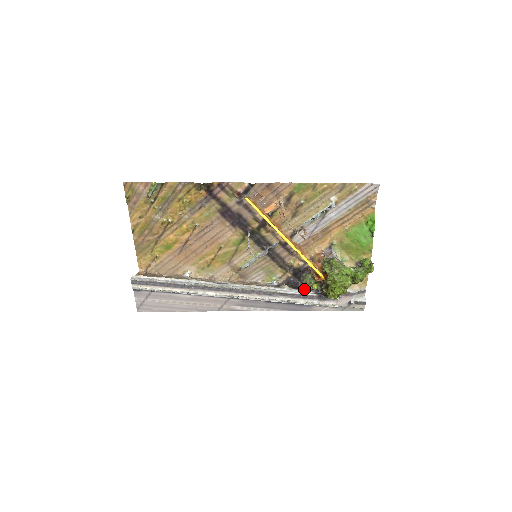
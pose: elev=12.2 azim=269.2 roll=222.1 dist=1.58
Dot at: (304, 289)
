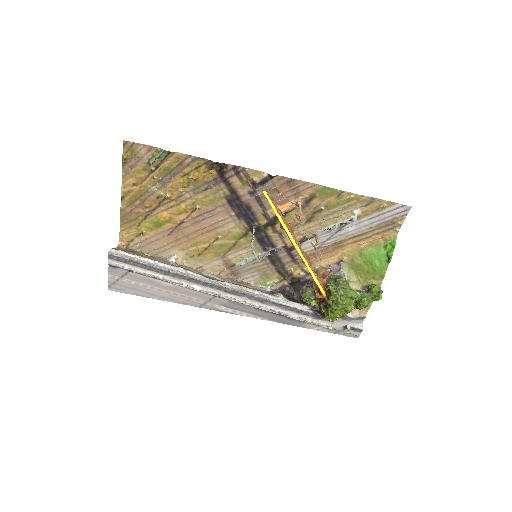
Dot at: (300, 302)
